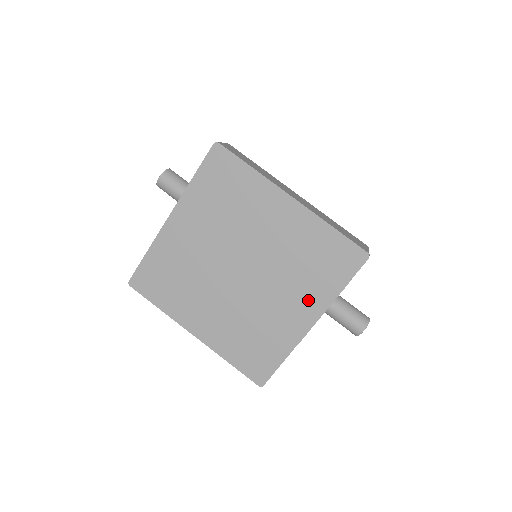
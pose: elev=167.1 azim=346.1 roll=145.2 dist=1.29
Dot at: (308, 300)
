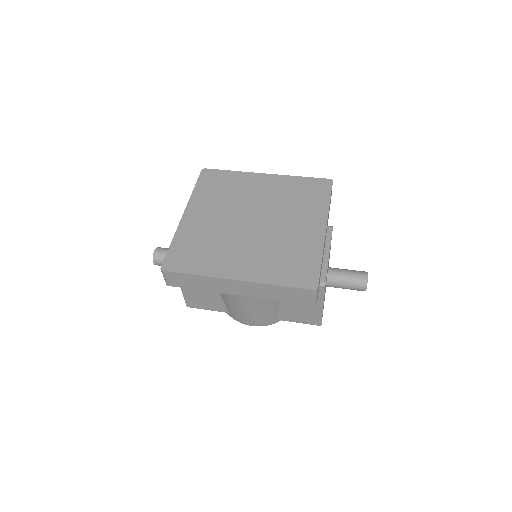
Dot at: (312, 216)
